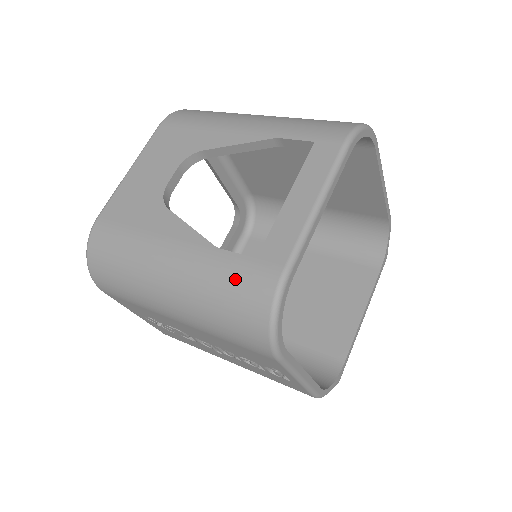
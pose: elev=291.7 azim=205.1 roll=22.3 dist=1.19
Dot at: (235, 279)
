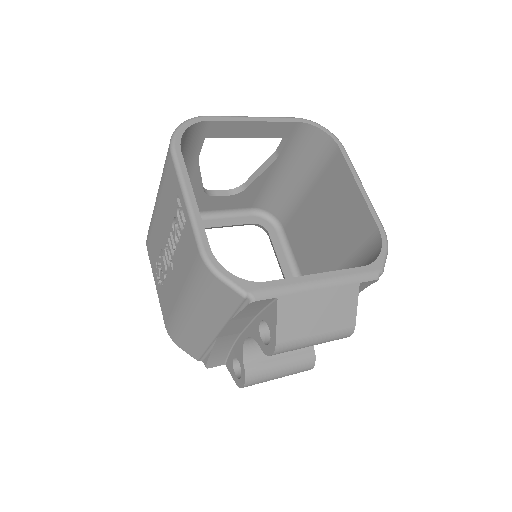
Dot at: occluded
